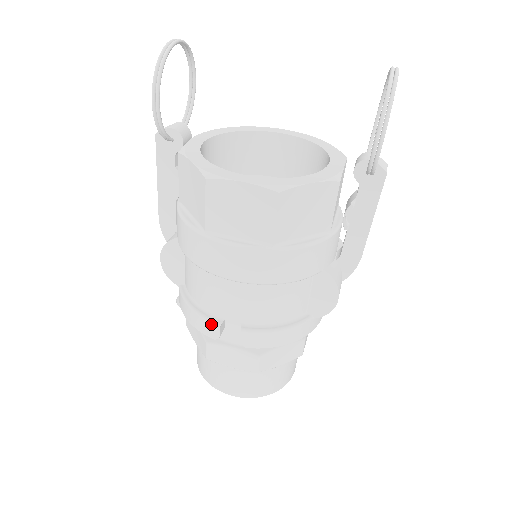
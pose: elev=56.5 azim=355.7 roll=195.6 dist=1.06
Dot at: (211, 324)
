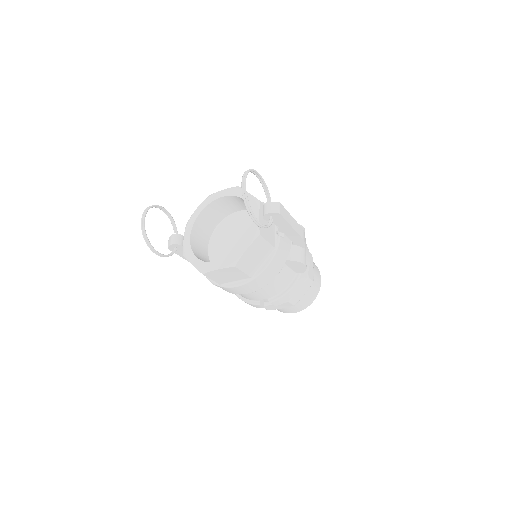
Dot at: (255, 305)
